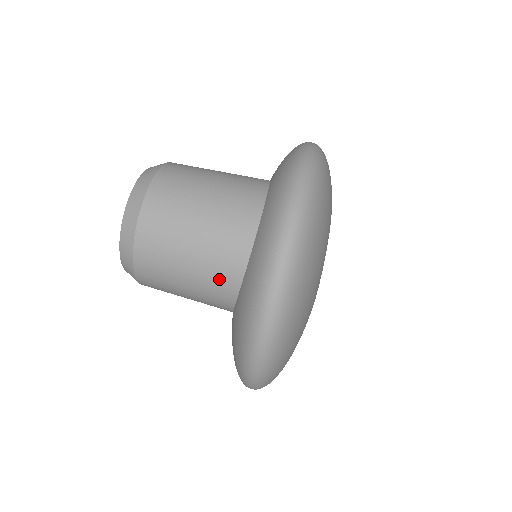
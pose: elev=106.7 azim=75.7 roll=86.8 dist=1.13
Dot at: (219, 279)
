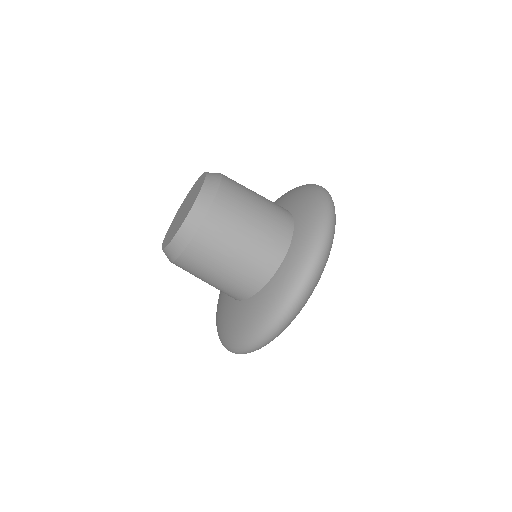
Dot at: (243, 285)
